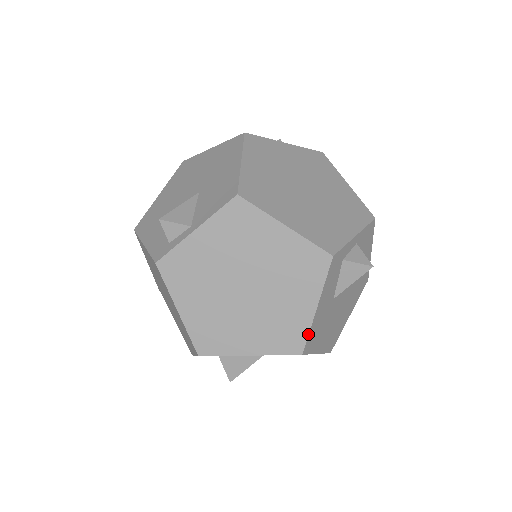
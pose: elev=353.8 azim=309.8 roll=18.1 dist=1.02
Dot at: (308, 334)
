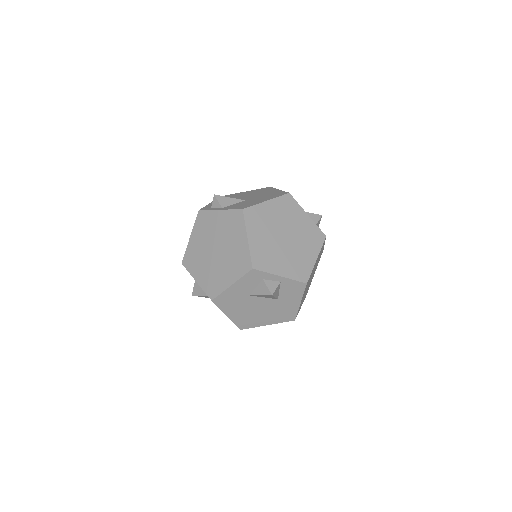
Dot at: (220, 294)
